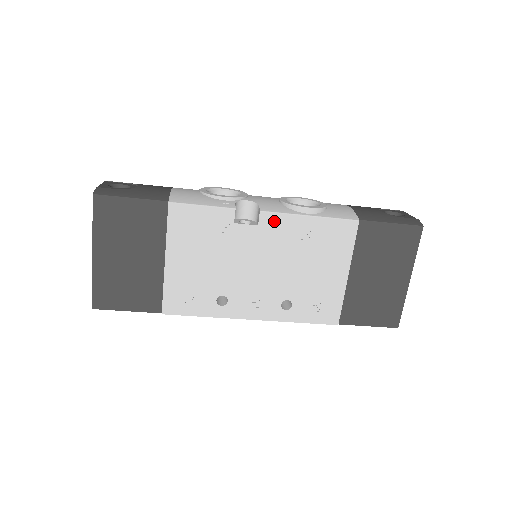
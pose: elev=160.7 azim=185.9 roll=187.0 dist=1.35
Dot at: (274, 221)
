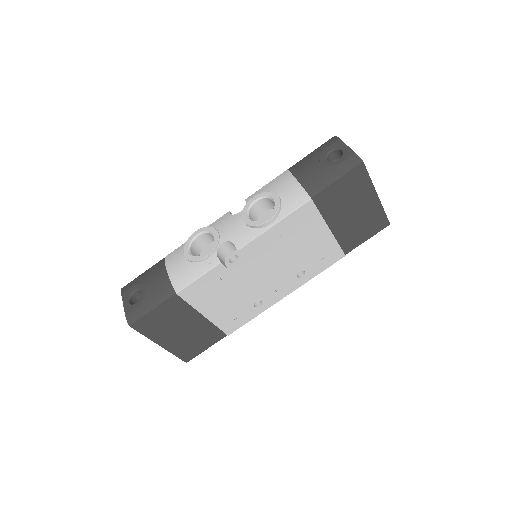
Dot at: (252, 247)
